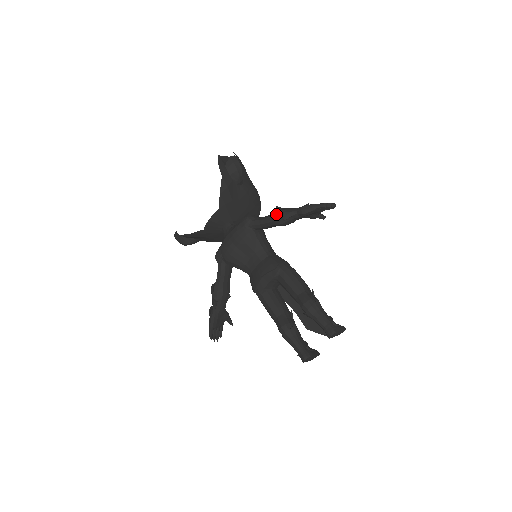
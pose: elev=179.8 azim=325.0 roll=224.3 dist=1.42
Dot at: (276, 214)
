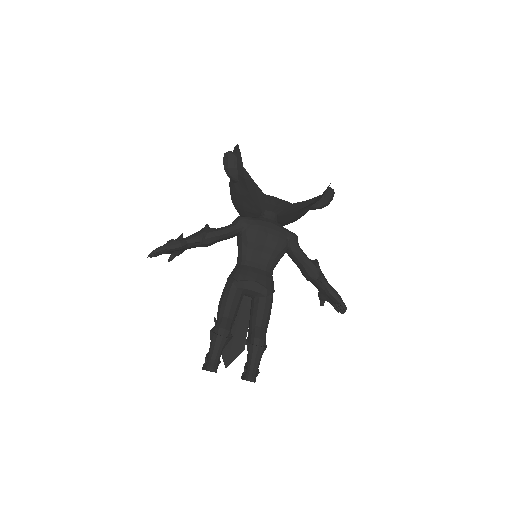
Dot at: (317, 267)
